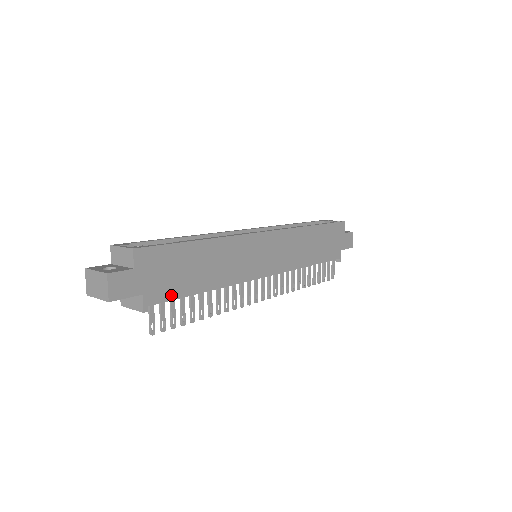
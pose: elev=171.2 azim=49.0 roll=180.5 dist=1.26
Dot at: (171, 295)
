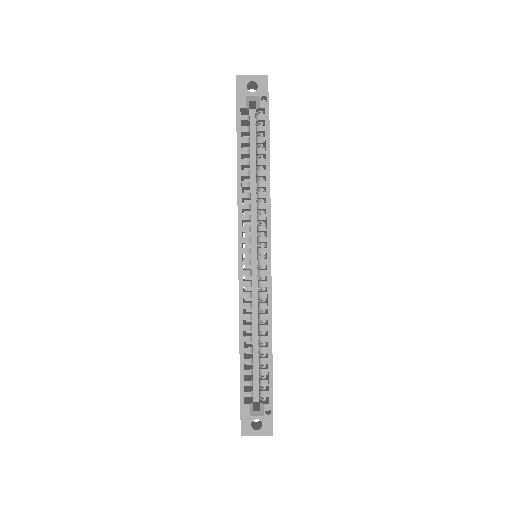
Dot at: occluded
